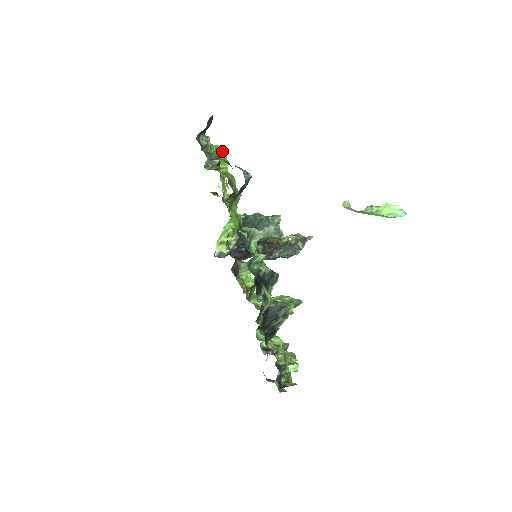
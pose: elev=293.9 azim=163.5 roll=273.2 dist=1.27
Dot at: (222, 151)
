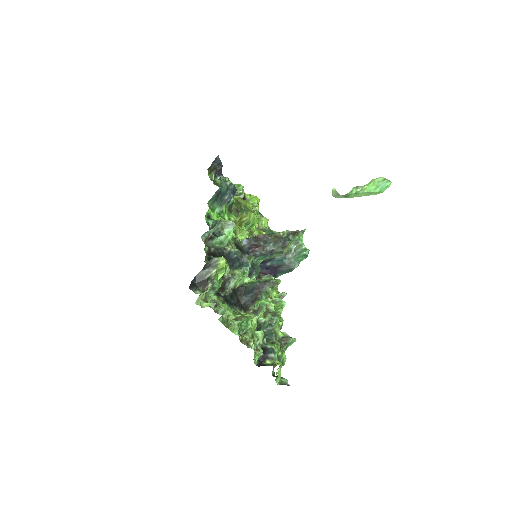
Dot at: (227, 180)
